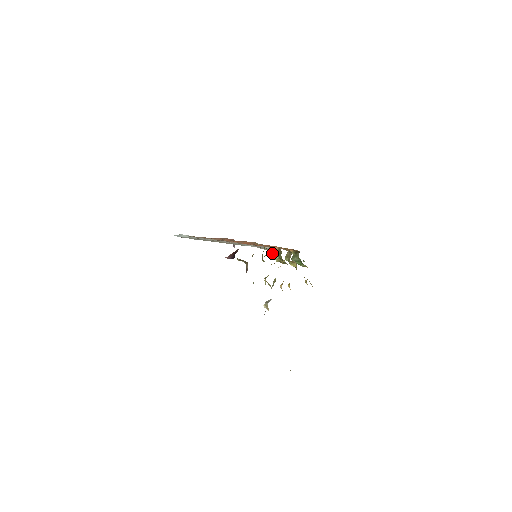
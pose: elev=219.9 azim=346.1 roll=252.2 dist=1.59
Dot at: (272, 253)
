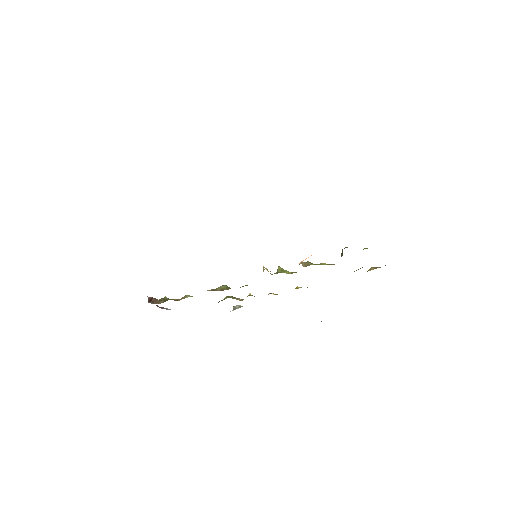
Dot at: (263, 267)
